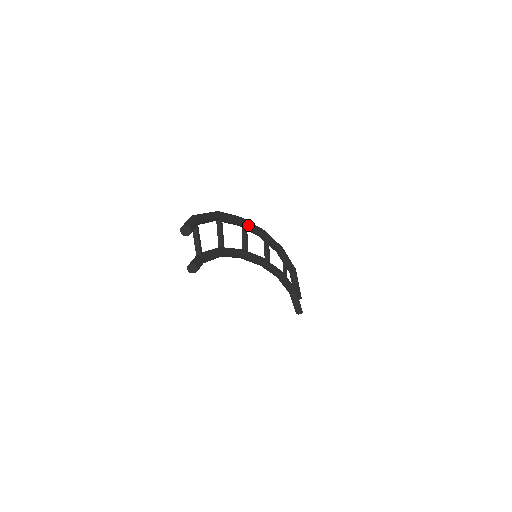
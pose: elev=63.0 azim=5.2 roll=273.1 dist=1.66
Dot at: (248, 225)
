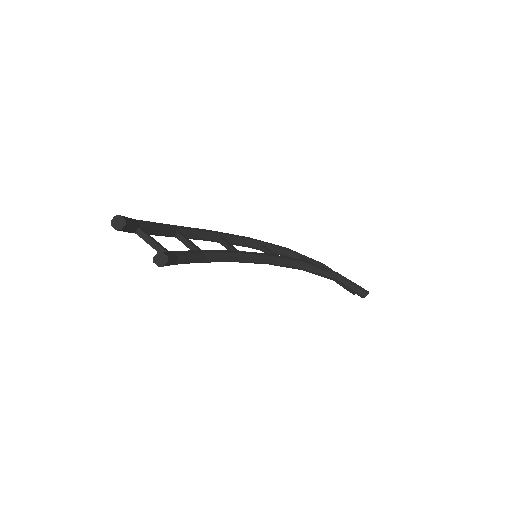
Dot at: (221, 234)
